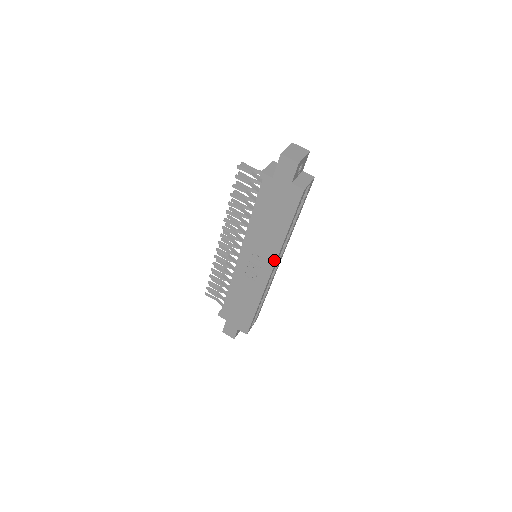
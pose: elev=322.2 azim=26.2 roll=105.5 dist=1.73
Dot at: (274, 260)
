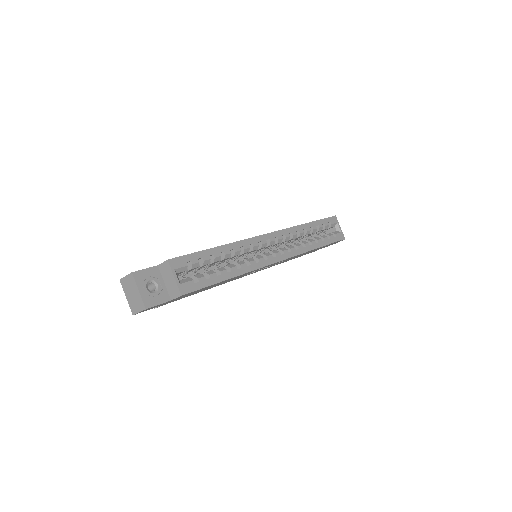
Dot at: occluded
